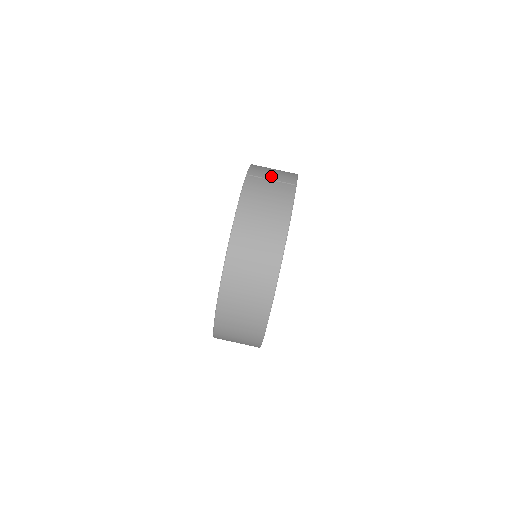
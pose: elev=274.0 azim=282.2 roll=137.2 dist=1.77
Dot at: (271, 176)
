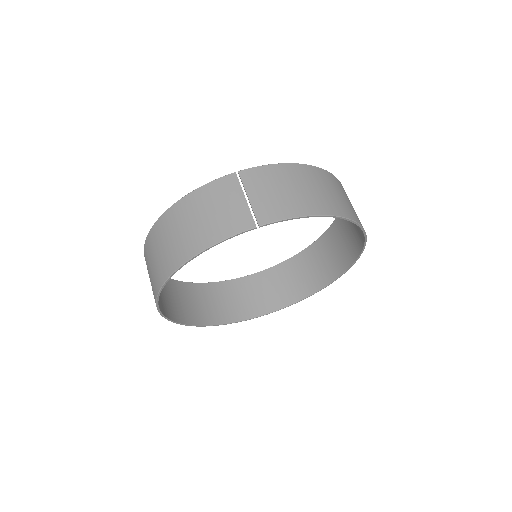
Dot at: (256, 193)
